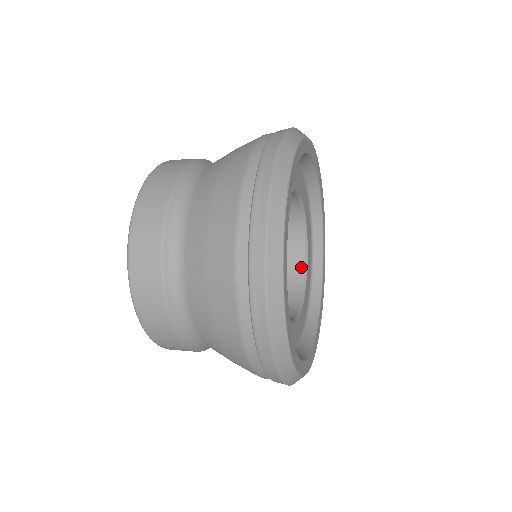
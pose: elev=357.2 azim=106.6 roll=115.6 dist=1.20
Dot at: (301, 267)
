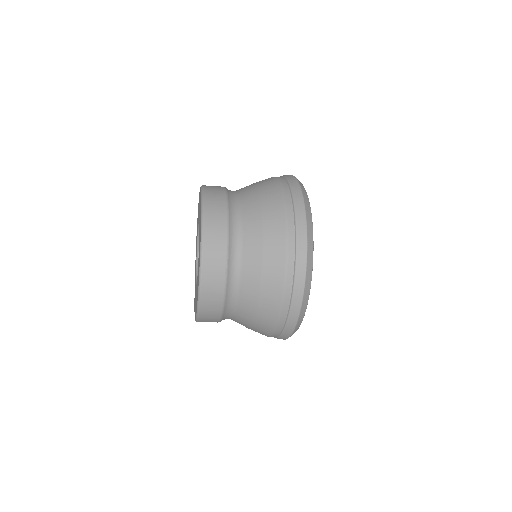
Dot at: occluded
